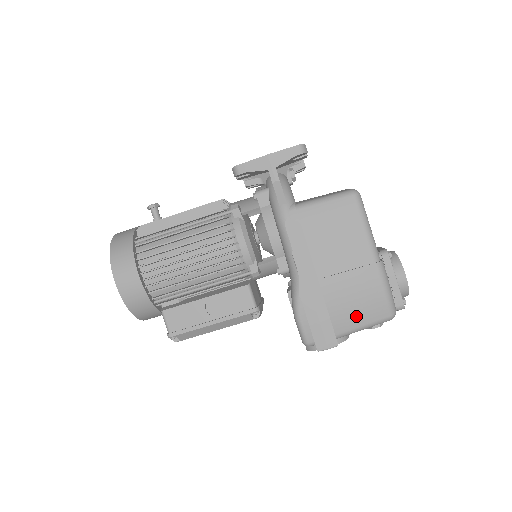
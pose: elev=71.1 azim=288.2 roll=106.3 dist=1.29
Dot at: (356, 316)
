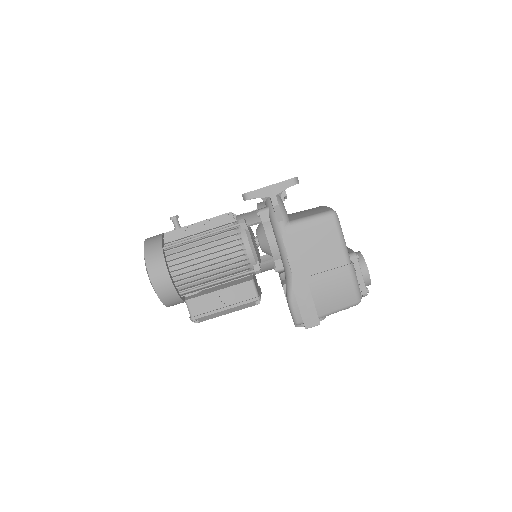
Dot at: (333, 303)
